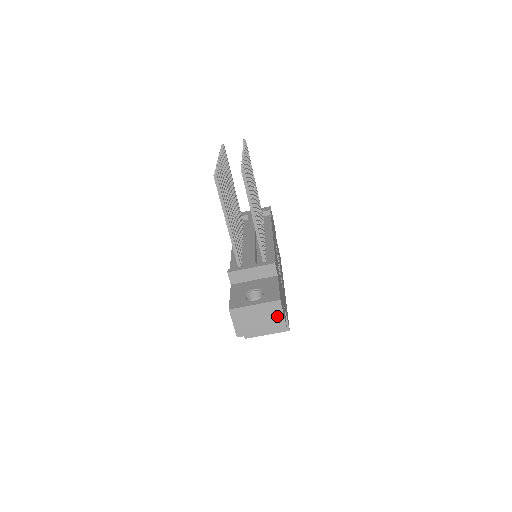
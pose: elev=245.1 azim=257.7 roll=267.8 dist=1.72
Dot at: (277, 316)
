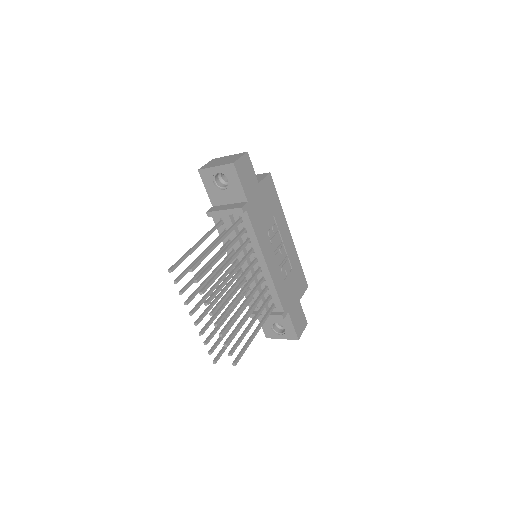
Dot at: occluded
